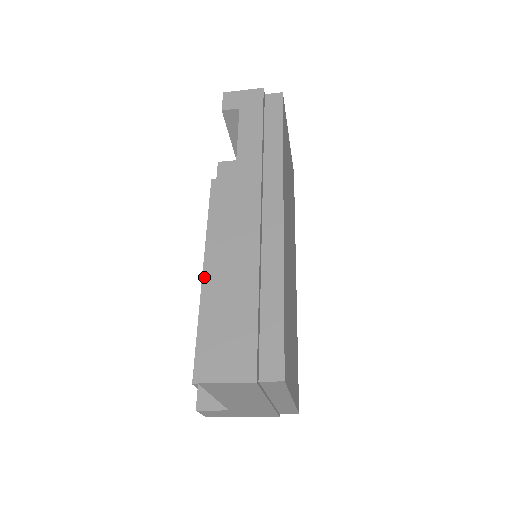
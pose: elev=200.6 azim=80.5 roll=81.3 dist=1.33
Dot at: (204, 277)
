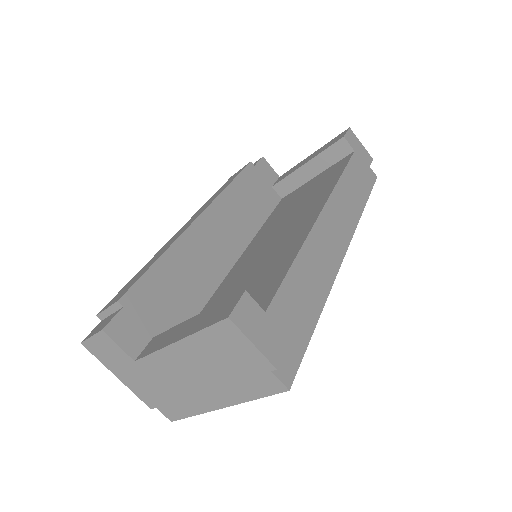
Dot at: (195, 223)
